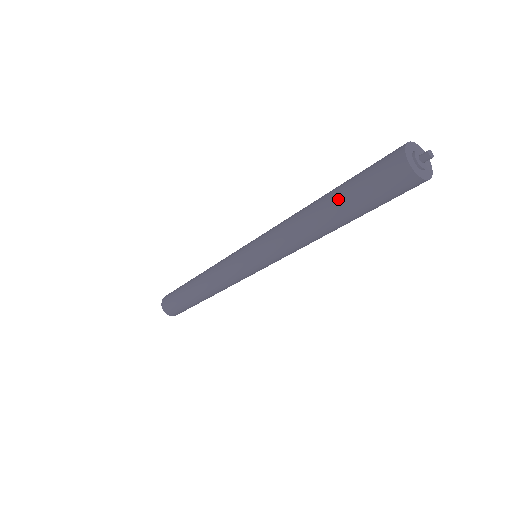
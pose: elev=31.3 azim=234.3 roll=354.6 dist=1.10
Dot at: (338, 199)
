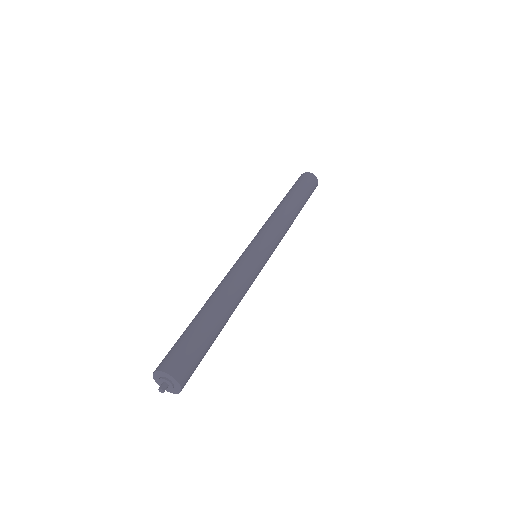
Dot at: (287, 194)
